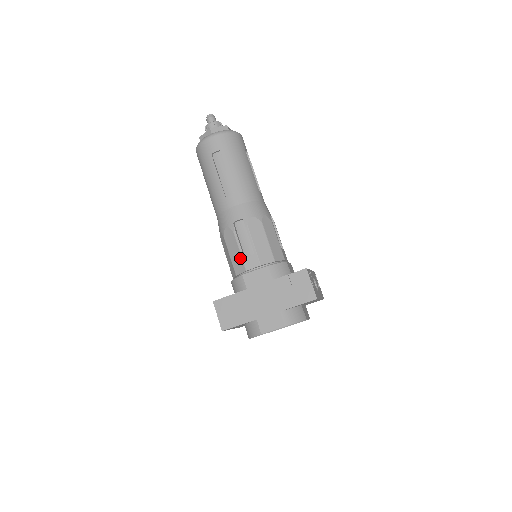
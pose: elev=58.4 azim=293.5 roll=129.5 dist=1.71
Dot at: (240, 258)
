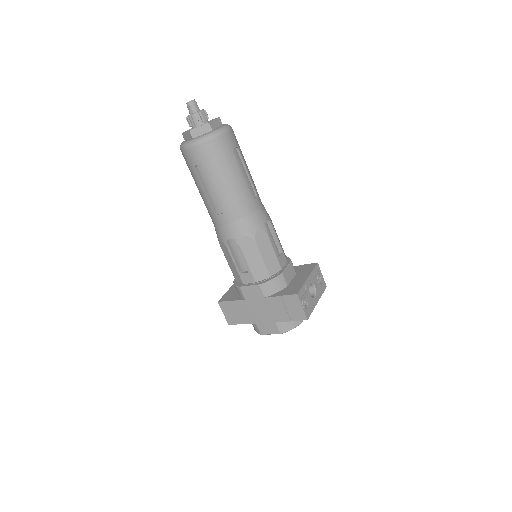
Dot at: (237, 272)
